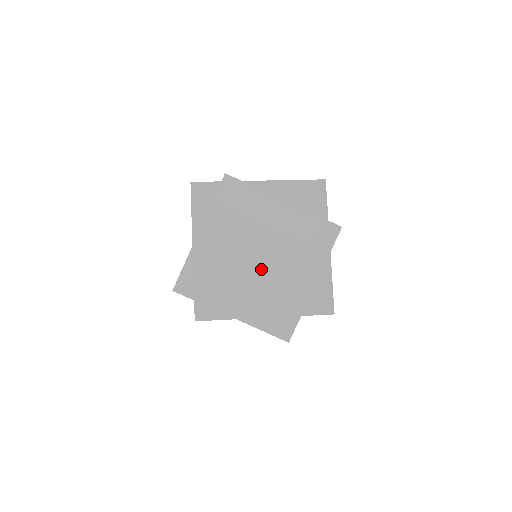
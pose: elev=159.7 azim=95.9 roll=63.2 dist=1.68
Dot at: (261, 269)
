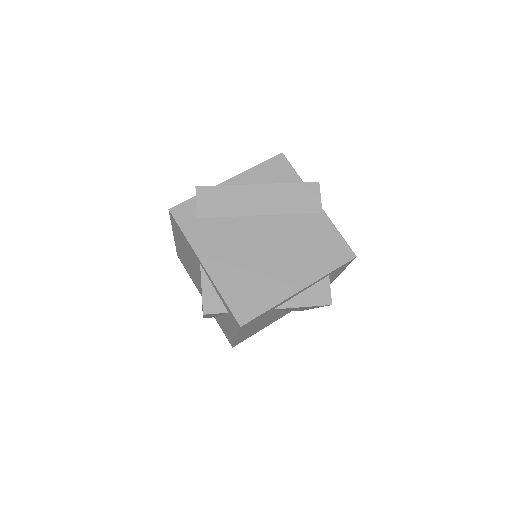
Dot at: (272, 251)
